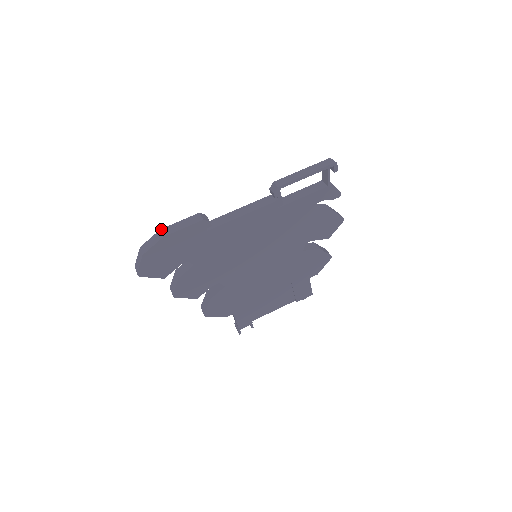
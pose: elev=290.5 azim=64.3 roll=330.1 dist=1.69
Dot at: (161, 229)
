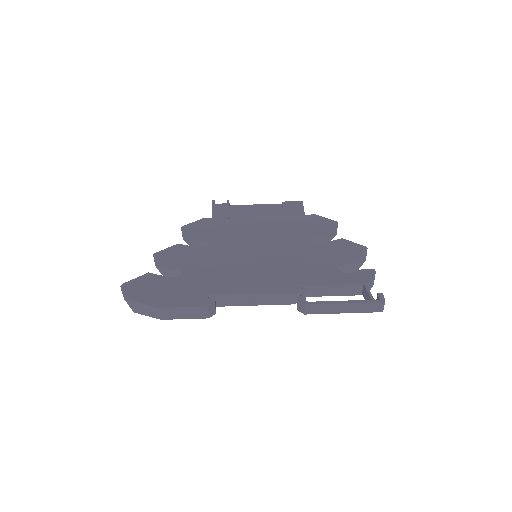
Dot at: (159, 309)
